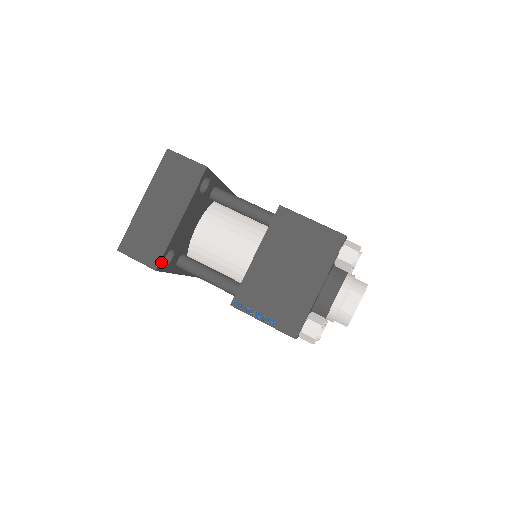
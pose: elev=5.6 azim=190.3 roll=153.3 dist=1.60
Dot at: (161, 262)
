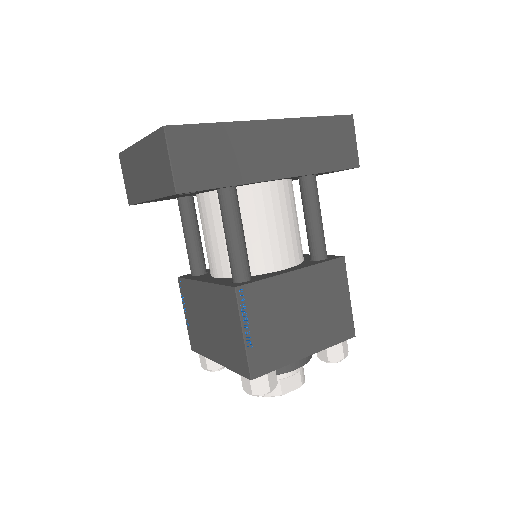
Dot at: (135, 204)
